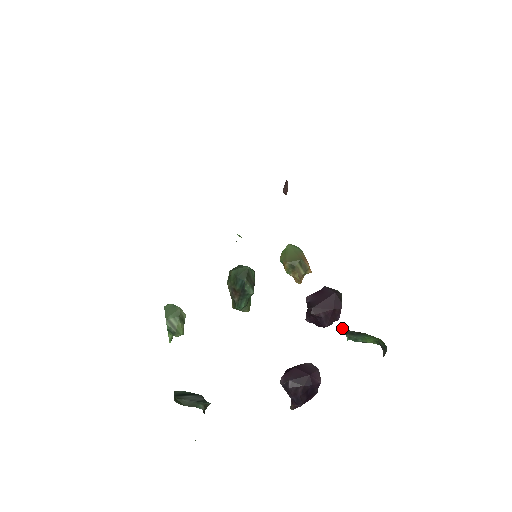
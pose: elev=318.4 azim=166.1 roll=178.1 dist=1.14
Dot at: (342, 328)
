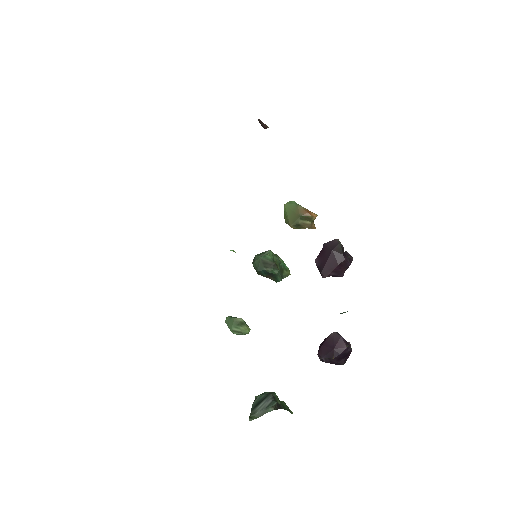
Dot at: occluded
